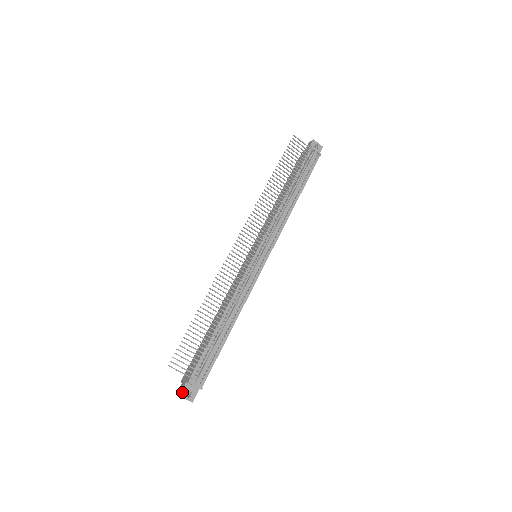
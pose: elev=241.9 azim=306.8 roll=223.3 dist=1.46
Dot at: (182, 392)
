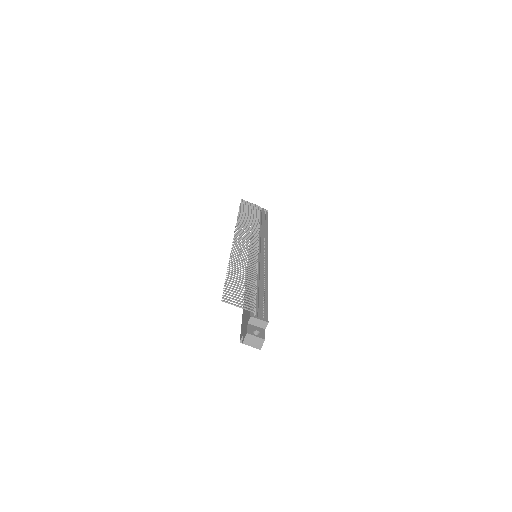
Dot at: (248, 331)
